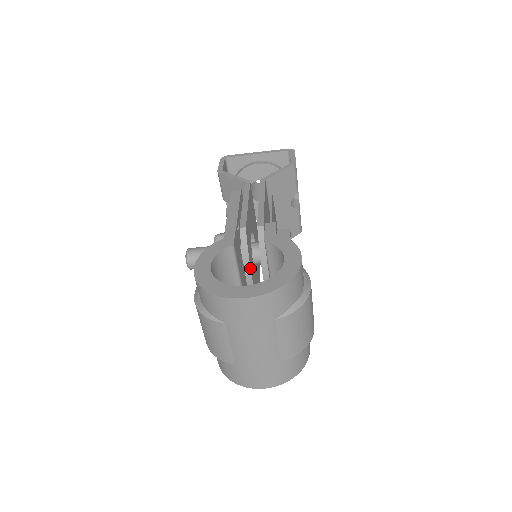
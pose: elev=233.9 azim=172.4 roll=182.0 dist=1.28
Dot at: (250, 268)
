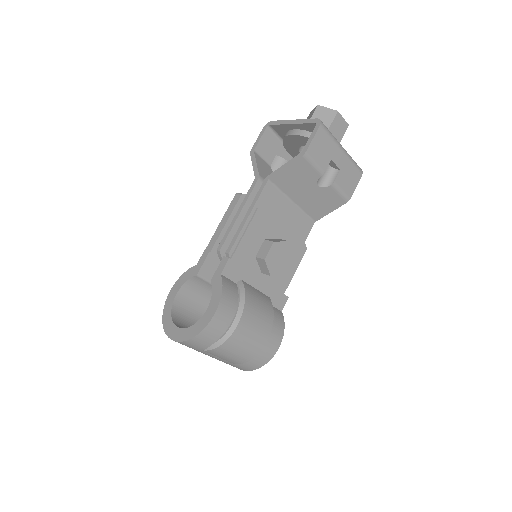
Dot at: occluded
